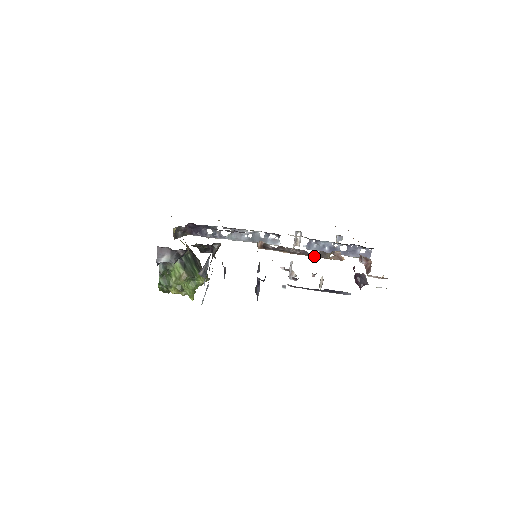
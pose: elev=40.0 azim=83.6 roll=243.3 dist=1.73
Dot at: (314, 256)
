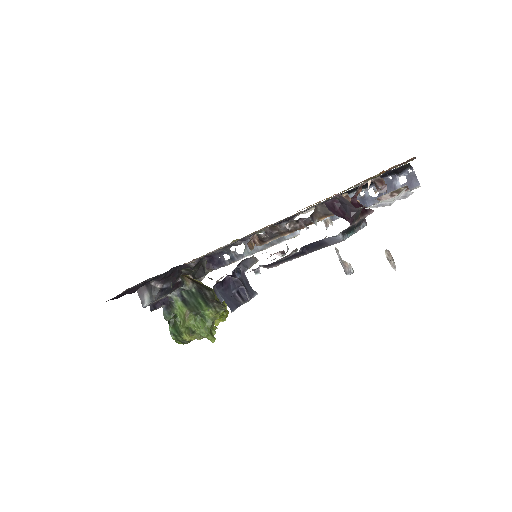
Dot at: (319, 219)
